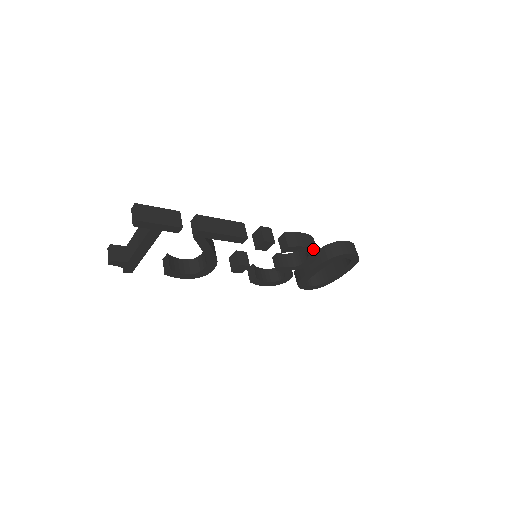
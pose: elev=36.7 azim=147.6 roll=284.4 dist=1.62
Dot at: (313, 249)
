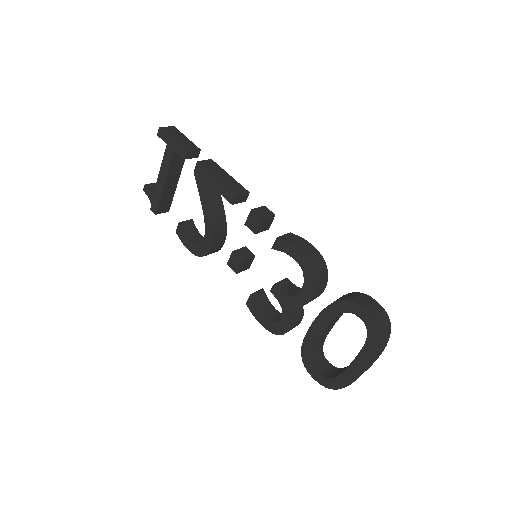
Dot at: (307, 260)
